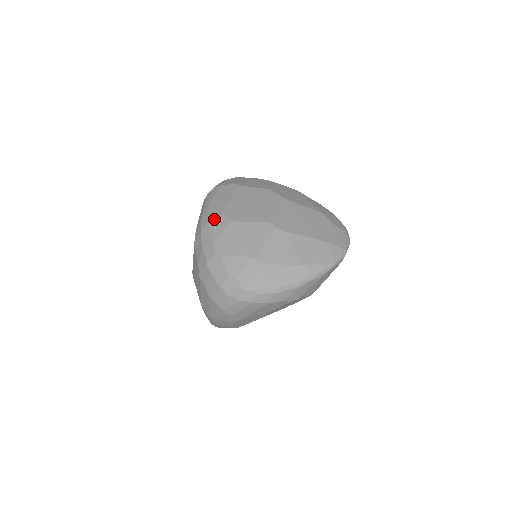
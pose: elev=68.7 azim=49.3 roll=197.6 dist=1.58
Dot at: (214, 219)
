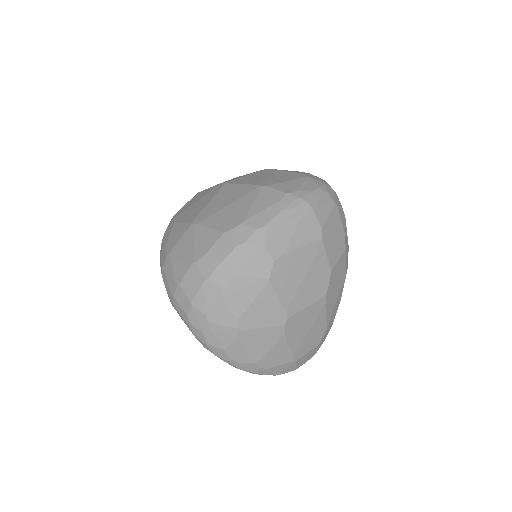
Dot at: (263, 254)
